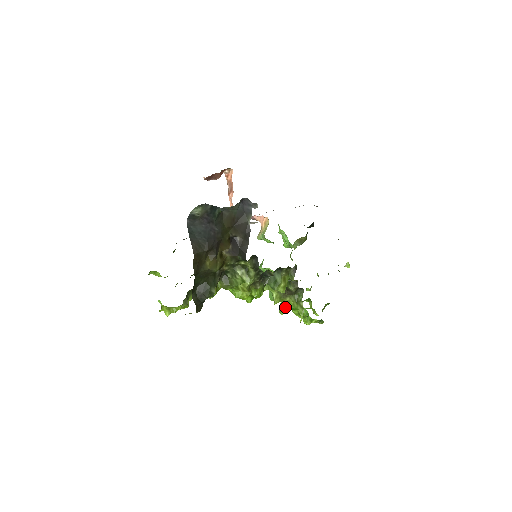
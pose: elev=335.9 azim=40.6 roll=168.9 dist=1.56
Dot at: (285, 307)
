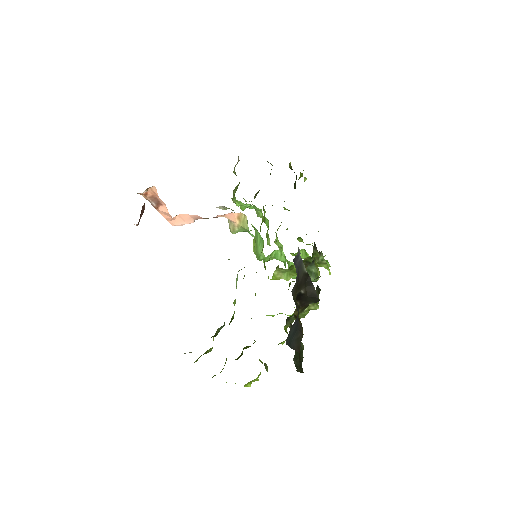
Dot at: occluded
